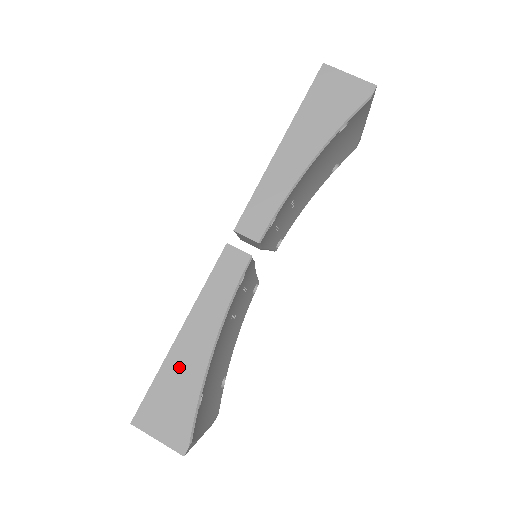
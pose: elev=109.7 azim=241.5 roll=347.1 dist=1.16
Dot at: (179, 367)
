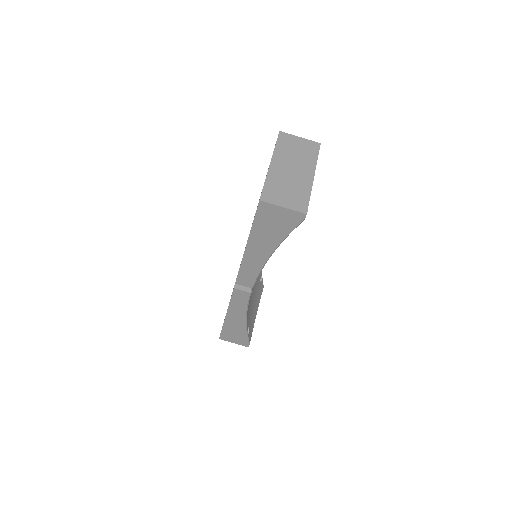
Dot at: (232, 326)
